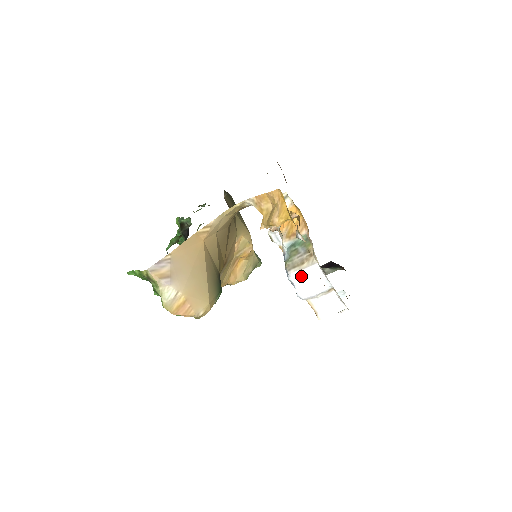
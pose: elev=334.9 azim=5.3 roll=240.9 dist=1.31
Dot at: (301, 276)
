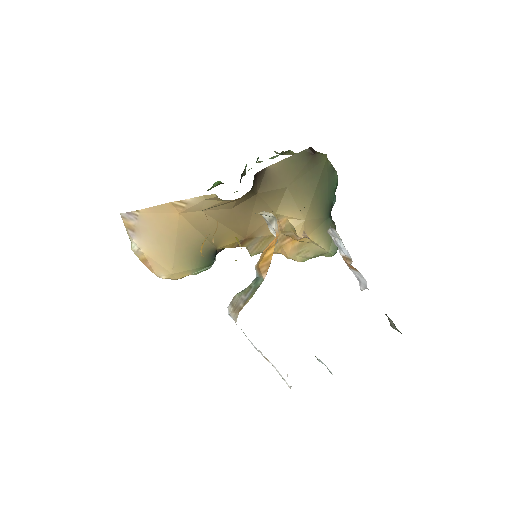
Dot at: occluded
